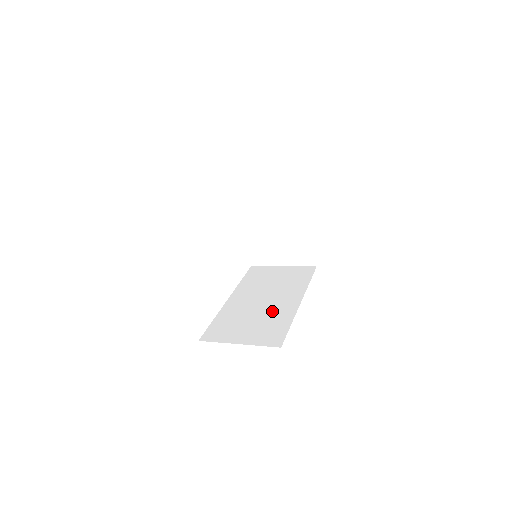
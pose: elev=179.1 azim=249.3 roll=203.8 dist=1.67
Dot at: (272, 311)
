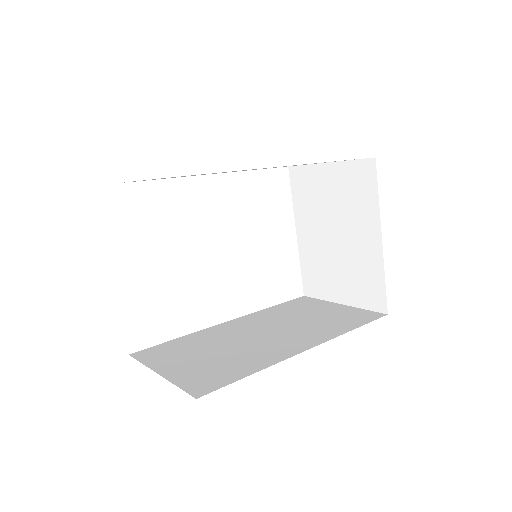
Dot at: (254, 349)
